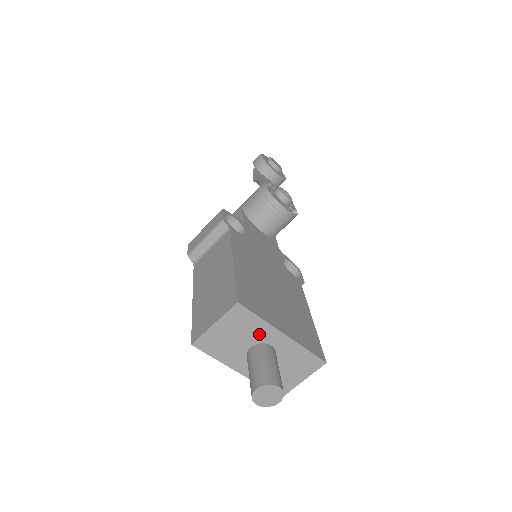
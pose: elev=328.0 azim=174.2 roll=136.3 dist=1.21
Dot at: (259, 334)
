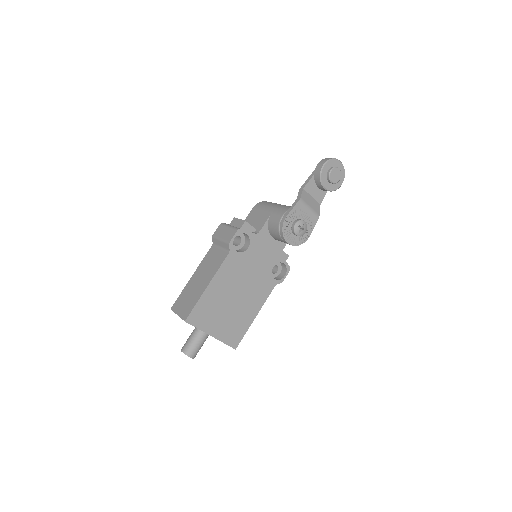
Dot at: occluded
